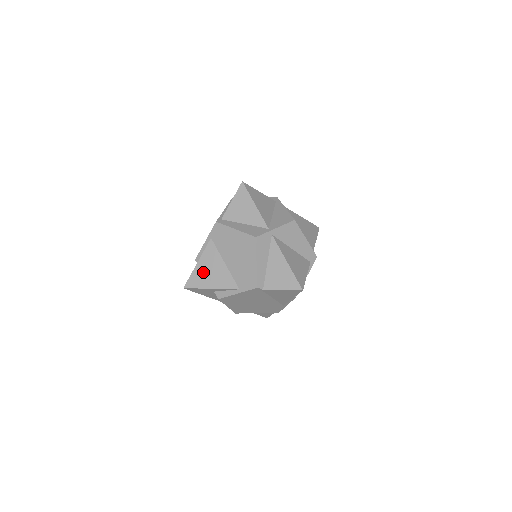
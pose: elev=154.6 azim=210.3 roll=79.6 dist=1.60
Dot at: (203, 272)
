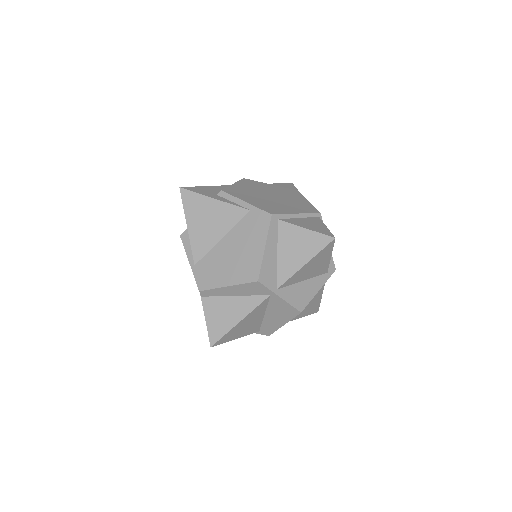
Dot at: (205, 210)
